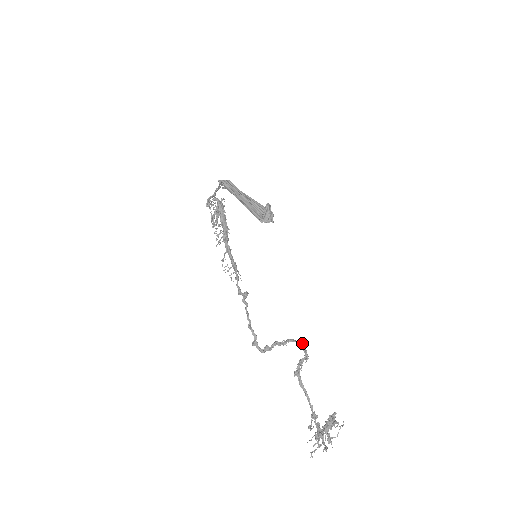
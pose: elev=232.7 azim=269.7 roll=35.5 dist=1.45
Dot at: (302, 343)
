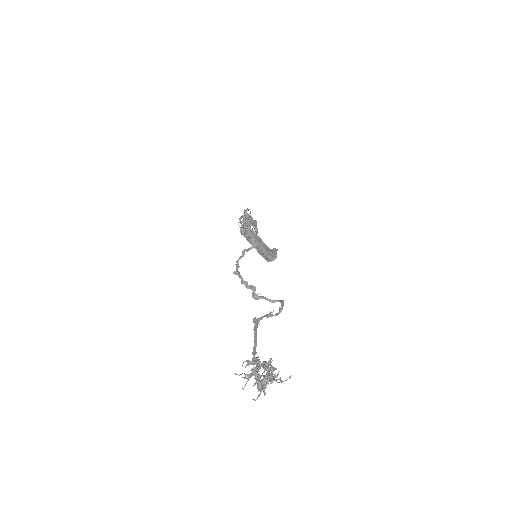
Dot at: (282, 300)
